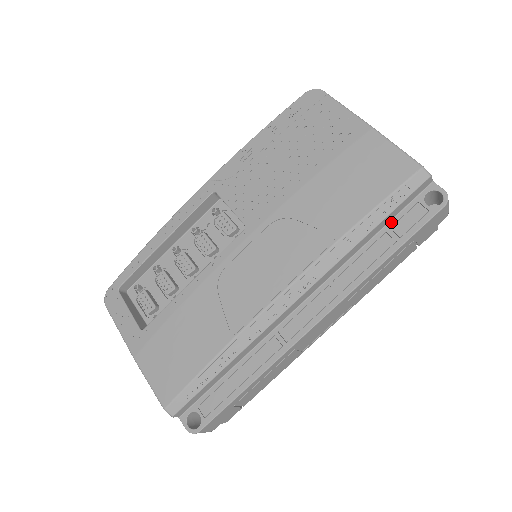
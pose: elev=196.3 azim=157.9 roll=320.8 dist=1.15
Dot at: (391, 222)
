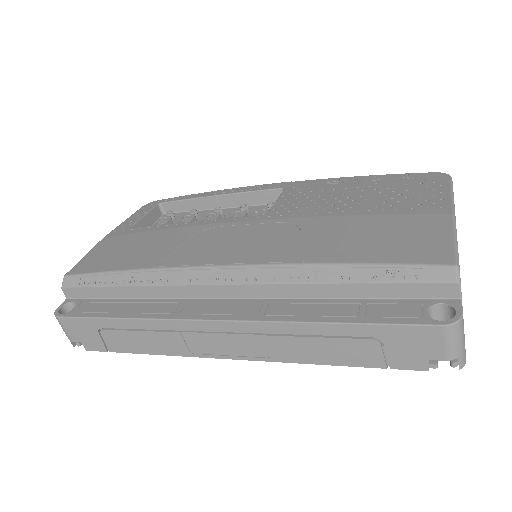
Dot at: (376, 300)
